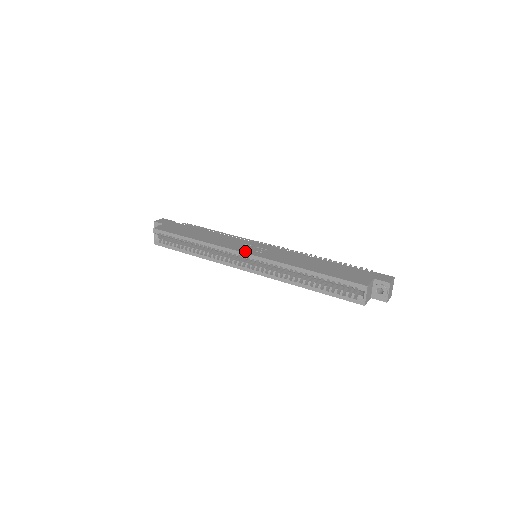
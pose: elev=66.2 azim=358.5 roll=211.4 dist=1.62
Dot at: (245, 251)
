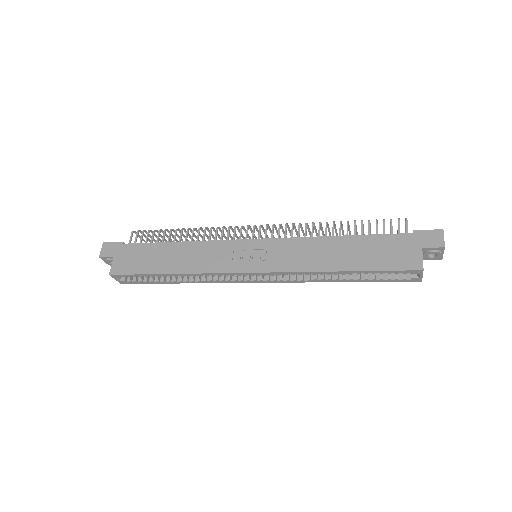
Dot at: (246, 269)
